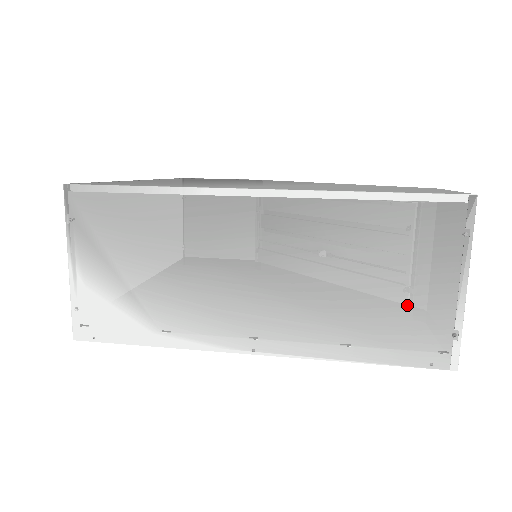
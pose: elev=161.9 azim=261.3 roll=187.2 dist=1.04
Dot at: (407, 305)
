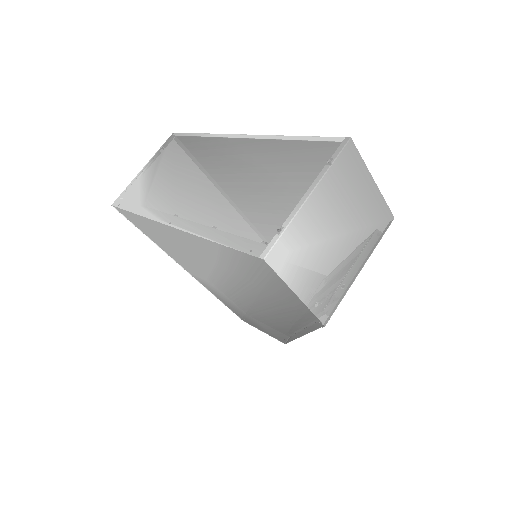
Dot at: (266, 205)
